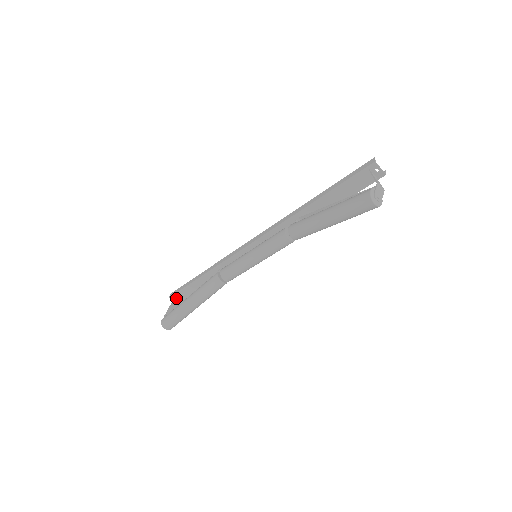
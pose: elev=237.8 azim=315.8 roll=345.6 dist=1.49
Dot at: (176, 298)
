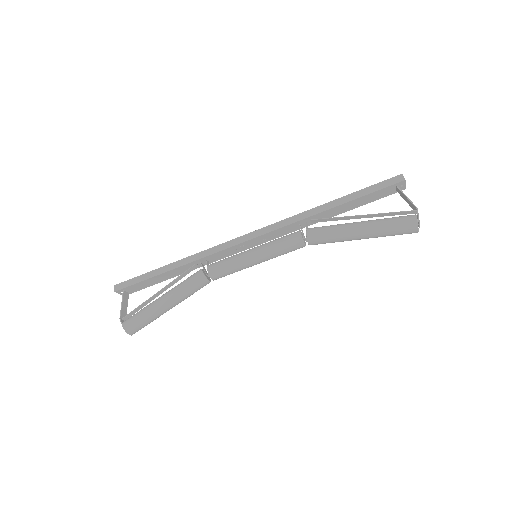
Dot at: (124, 292)
